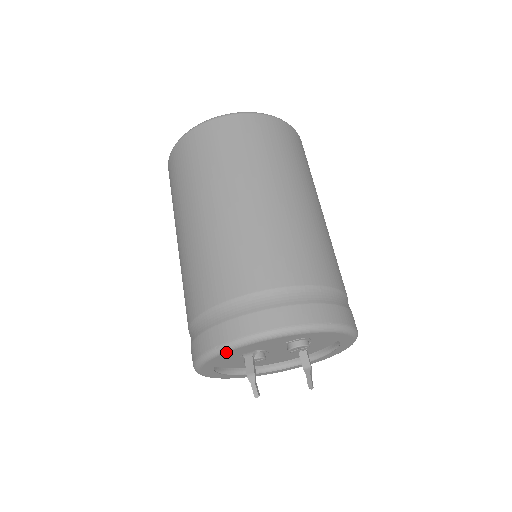
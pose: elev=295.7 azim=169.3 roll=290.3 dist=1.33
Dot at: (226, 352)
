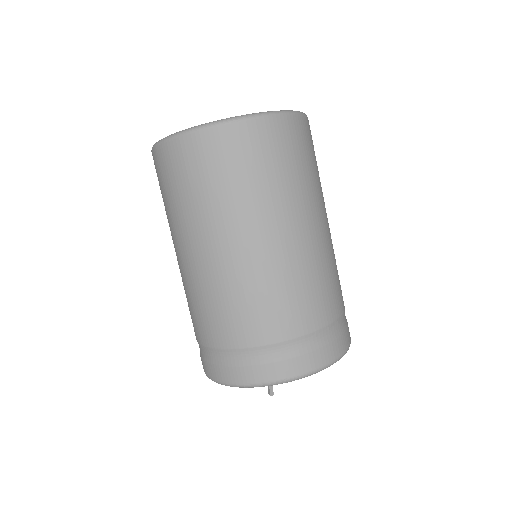
Dot at: (290, 381)
